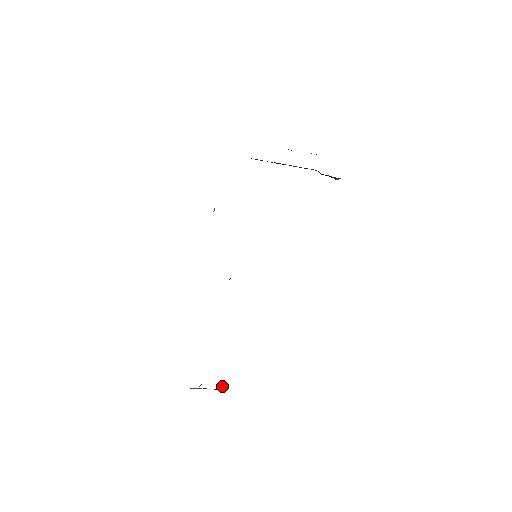
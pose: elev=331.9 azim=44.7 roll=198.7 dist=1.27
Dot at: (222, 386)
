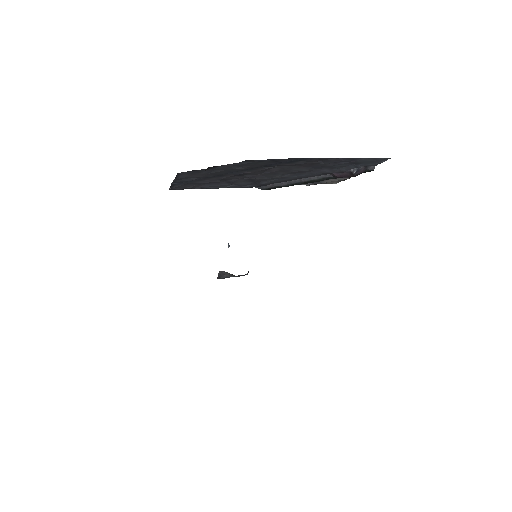
Dot at: occluded
